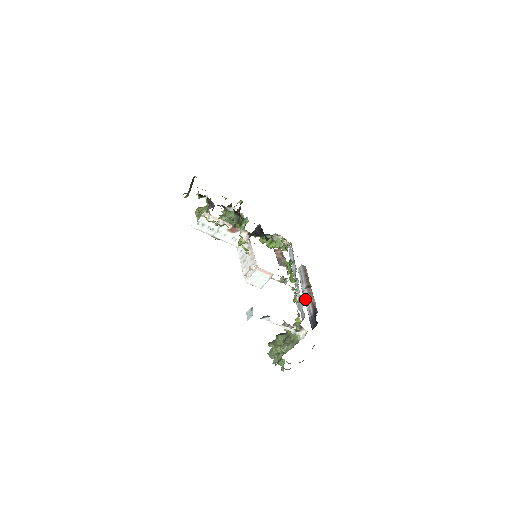
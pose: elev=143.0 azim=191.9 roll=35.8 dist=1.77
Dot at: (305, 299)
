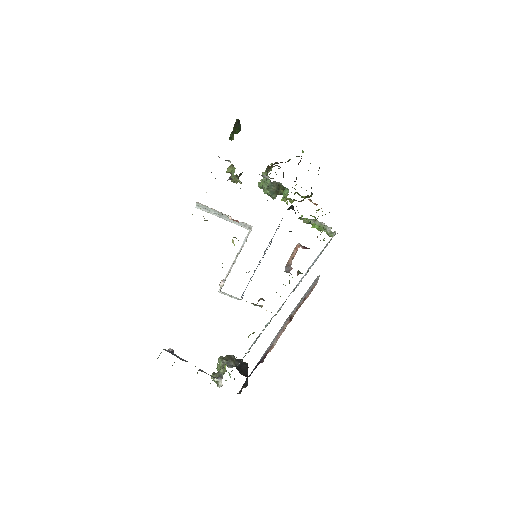
Dot at: (279, 330)
